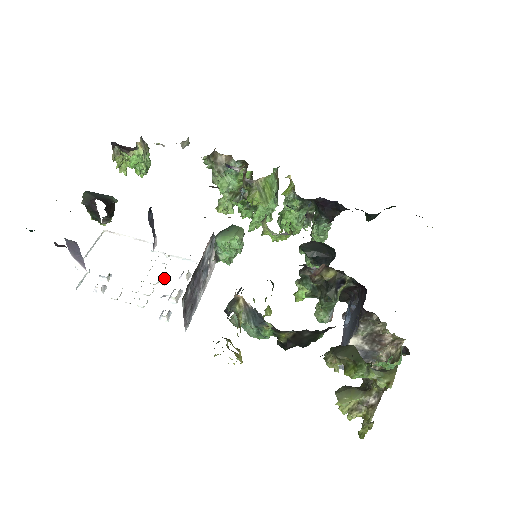
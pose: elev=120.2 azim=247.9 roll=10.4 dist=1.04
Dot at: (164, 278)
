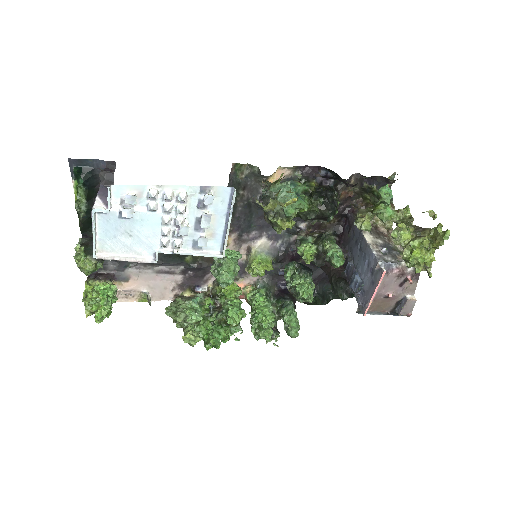
Dot at: (187, 227)
